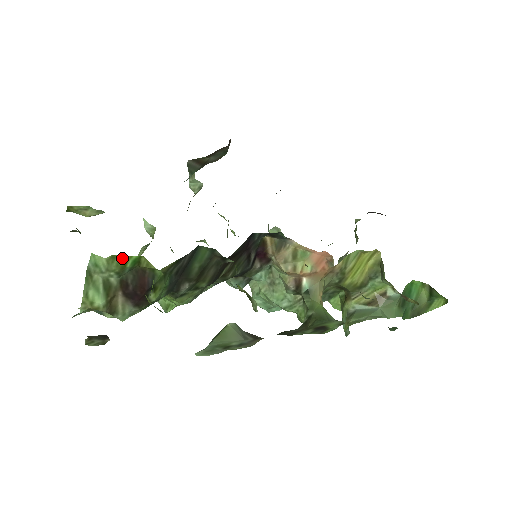
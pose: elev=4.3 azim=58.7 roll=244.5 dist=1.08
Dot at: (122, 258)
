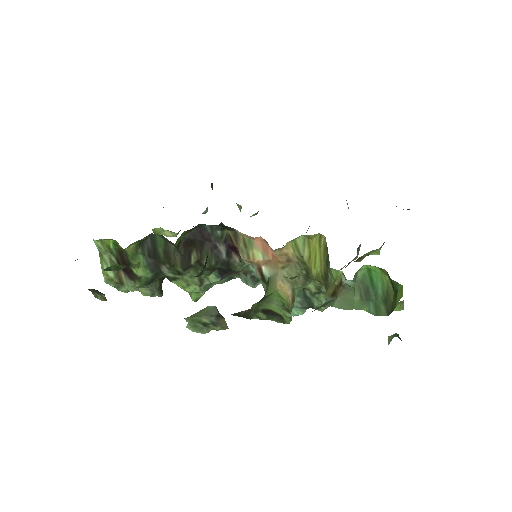
Dot at: (105, 241)
